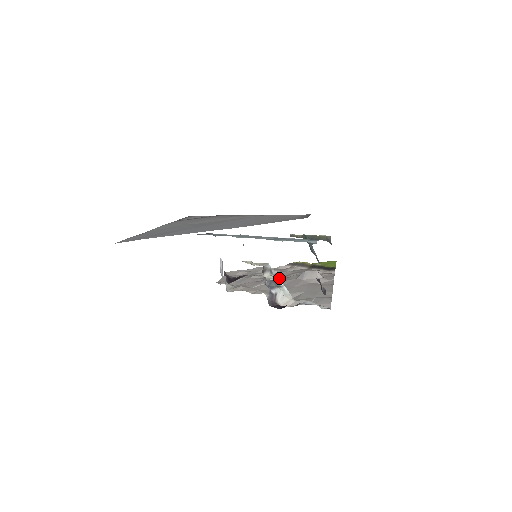
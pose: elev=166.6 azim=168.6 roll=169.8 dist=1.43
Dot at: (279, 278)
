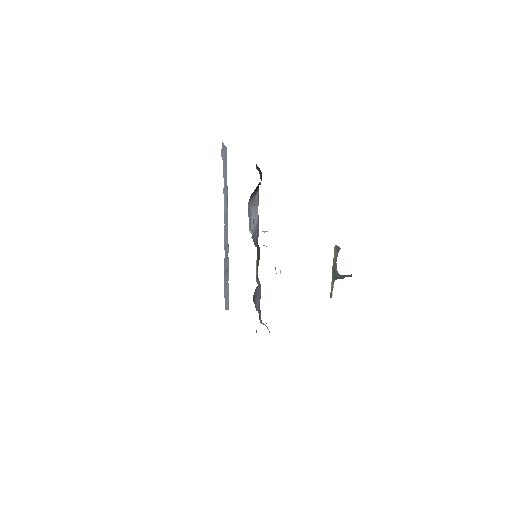
Dot at: occluded
